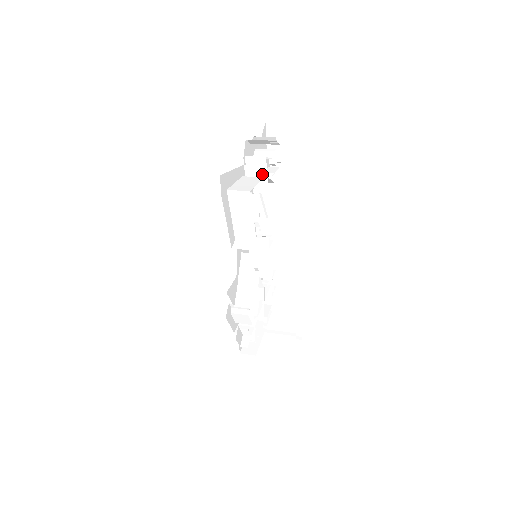
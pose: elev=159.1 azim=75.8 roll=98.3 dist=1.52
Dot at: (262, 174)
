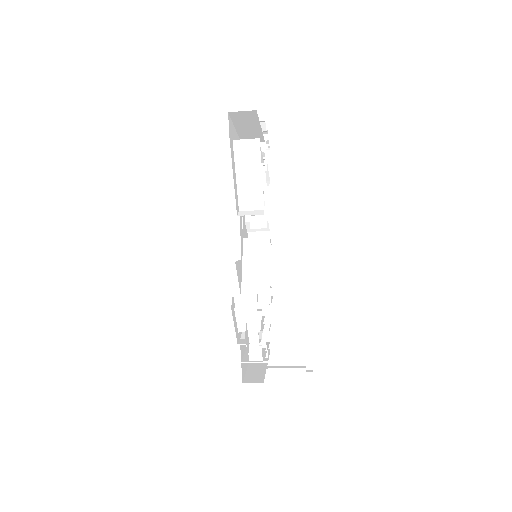
Dot at: occluded
